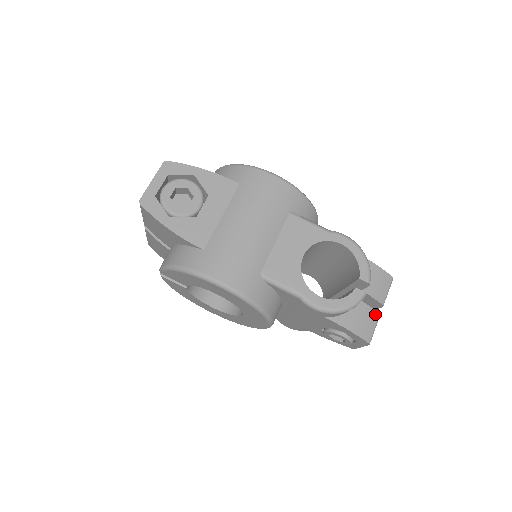
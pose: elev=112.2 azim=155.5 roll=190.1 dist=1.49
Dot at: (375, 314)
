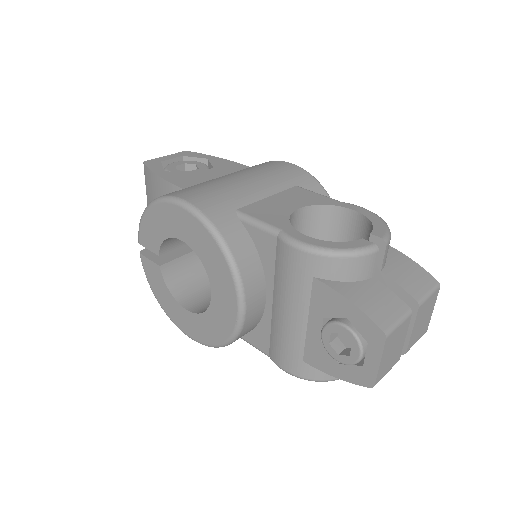
Dot at: (401, 304)
